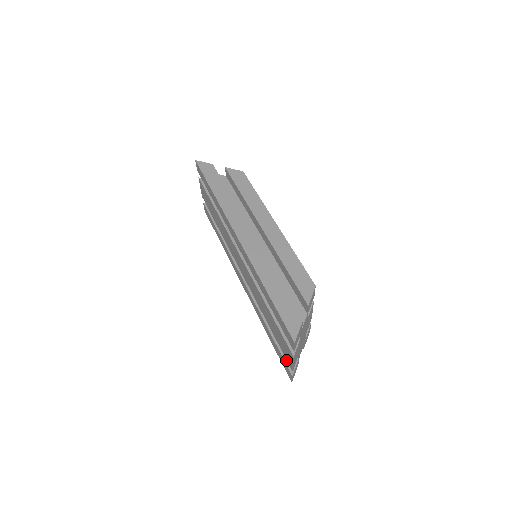
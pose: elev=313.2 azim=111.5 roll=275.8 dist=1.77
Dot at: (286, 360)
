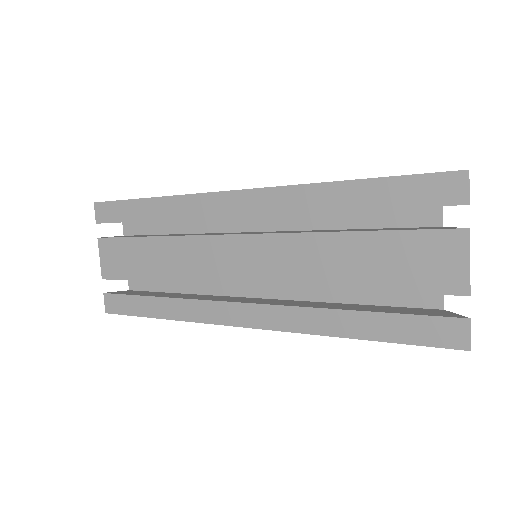
Dot at: (432, 314)
